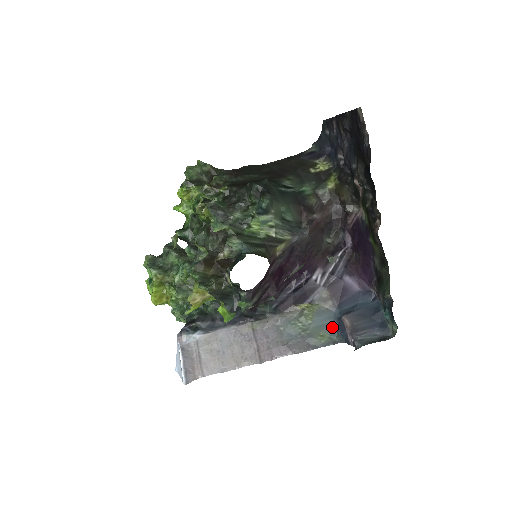
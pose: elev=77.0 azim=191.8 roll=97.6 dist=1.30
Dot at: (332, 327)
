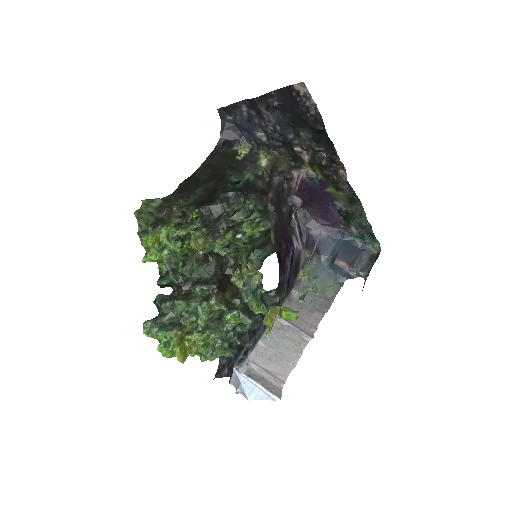
Dot at: (330, 275)
